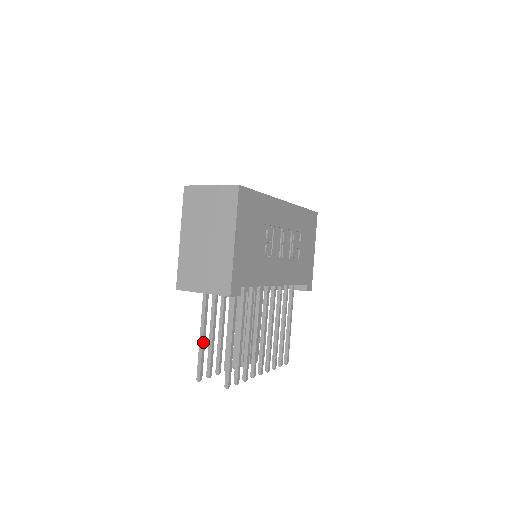
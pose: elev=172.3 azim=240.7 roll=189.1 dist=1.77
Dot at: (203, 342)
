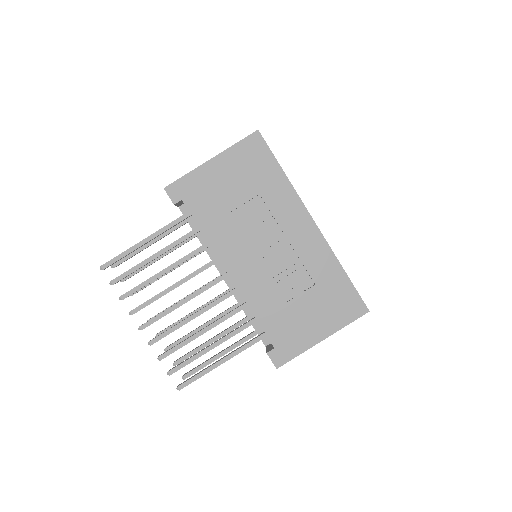
Dot at: (144, 245)
